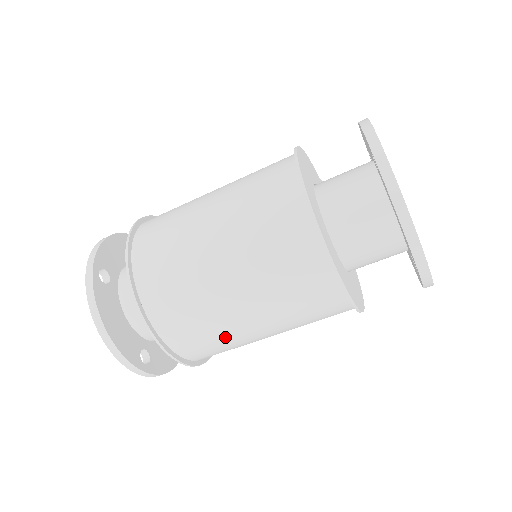
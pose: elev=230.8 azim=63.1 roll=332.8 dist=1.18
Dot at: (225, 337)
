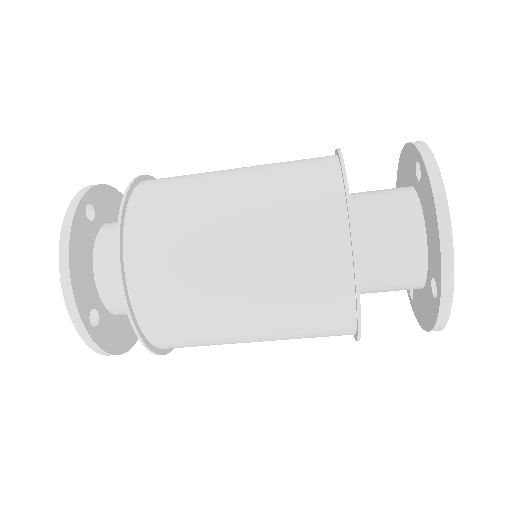
Dot at: (200, 311)
